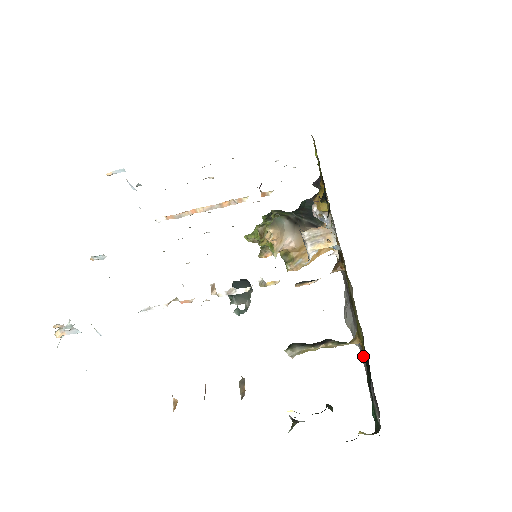
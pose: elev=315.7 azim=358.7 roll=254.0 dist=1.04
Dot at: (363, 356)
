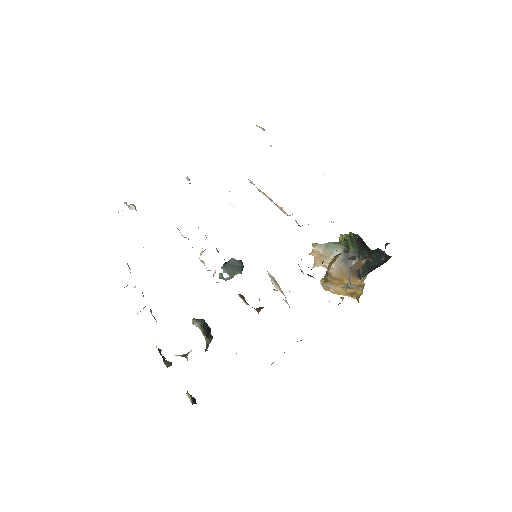
Dot at: occluded
